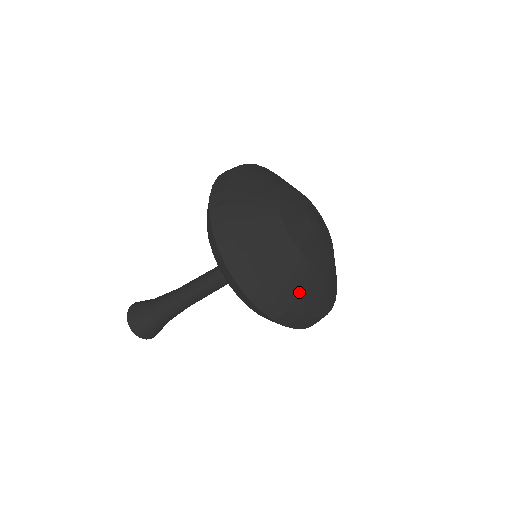
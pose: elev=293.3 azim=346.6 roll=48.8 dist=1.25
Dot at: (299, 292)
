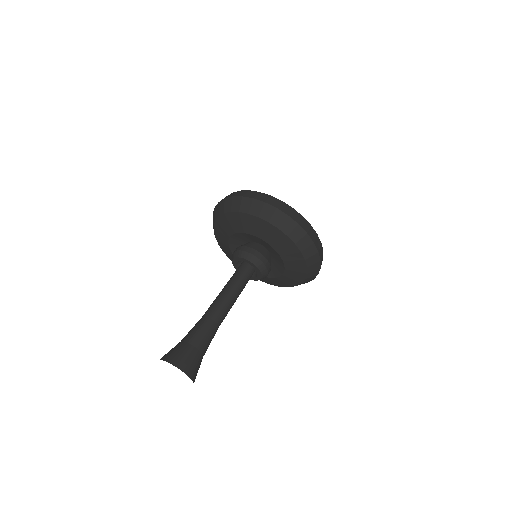
Dot at: occluded
